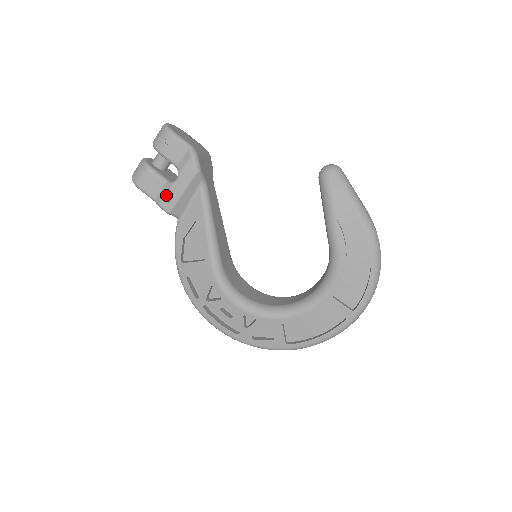
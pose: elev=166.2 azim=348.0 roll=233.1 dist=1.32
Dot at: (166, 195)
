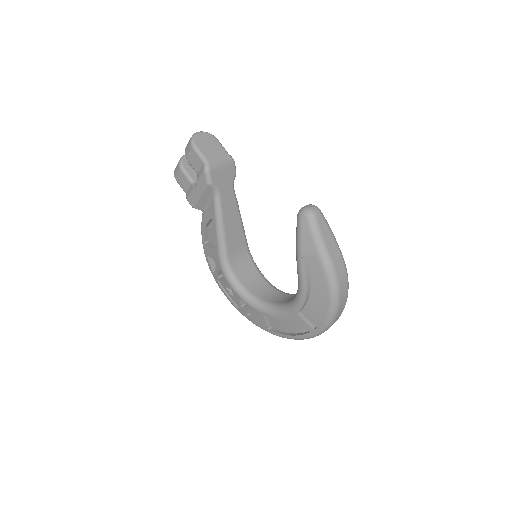
Dot at: (190, 194)
